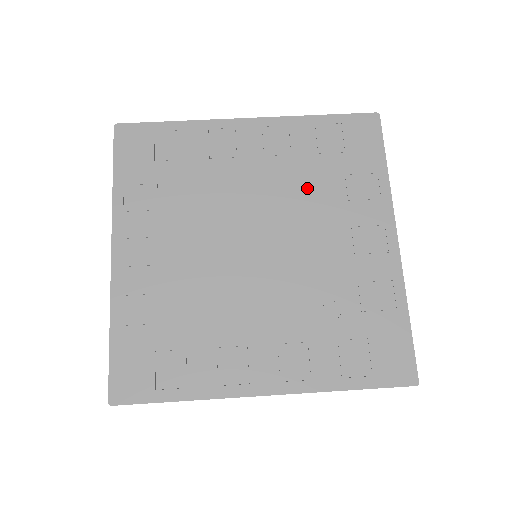
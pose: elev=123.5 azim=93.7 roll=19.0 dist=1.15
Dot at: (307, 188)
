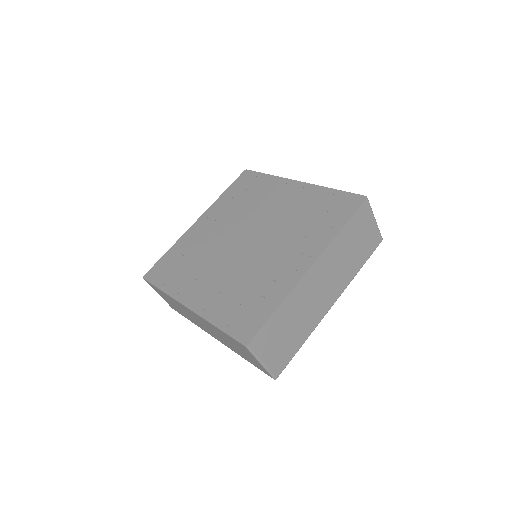
Dot at: (292, 223)
